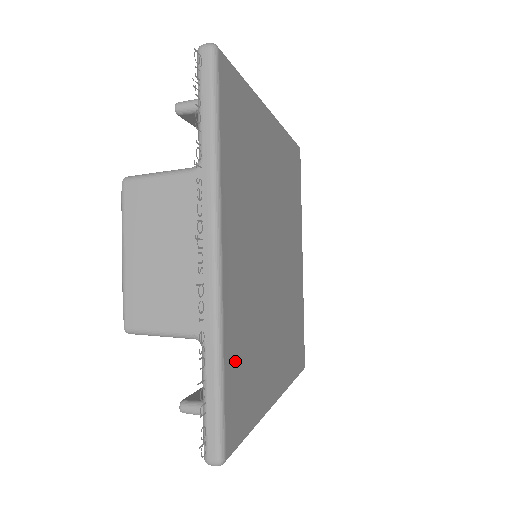
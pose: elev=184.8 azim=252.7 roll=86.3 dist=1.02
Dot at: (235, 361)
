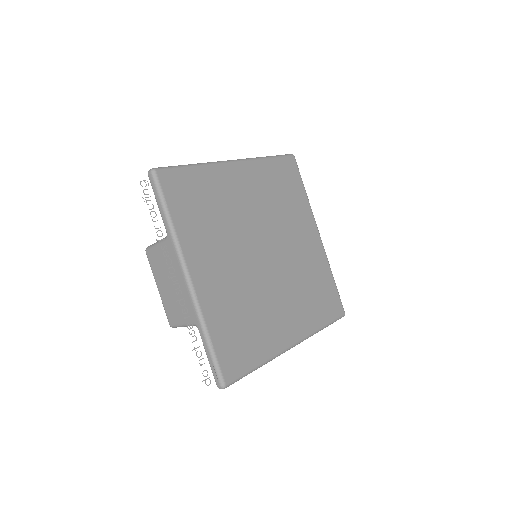
Dot at: (223, 332)
